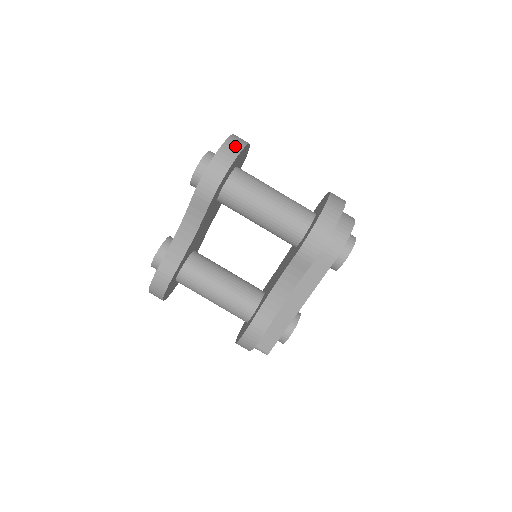
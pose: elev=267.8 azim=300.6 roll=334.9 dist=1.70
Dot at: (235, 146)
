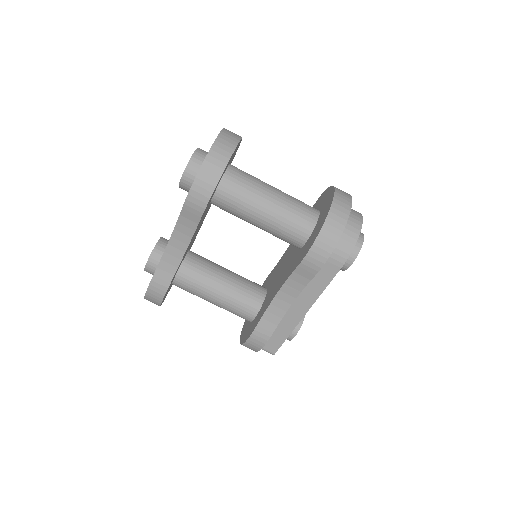
Dot at: (226, 146)
